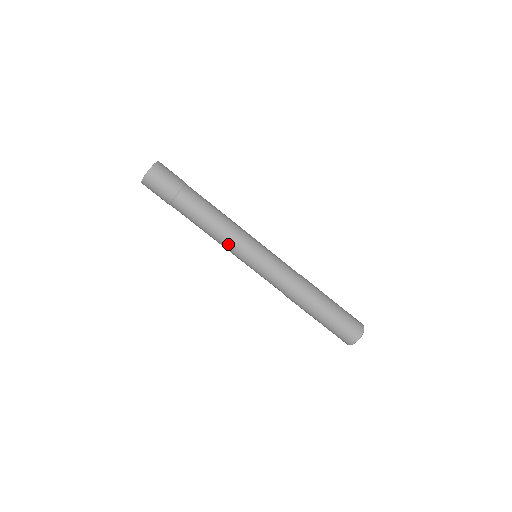
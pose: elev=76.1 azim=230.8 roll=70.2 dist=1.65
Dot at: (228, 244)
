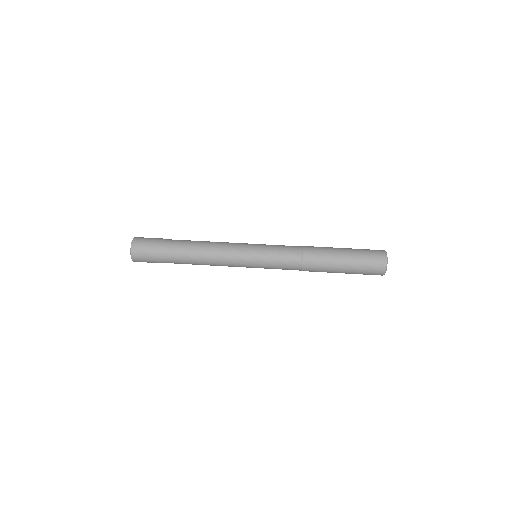
Dot at: (228, 243)
